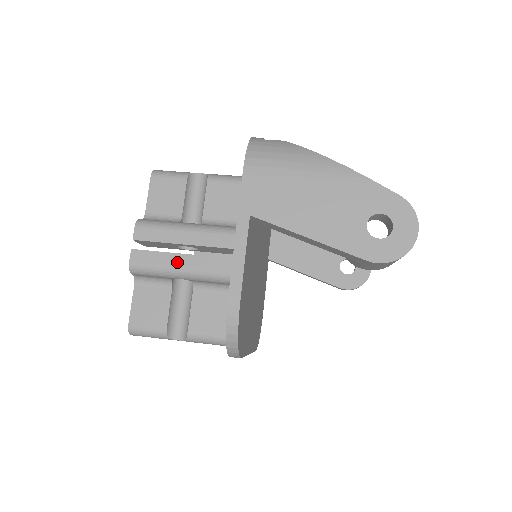
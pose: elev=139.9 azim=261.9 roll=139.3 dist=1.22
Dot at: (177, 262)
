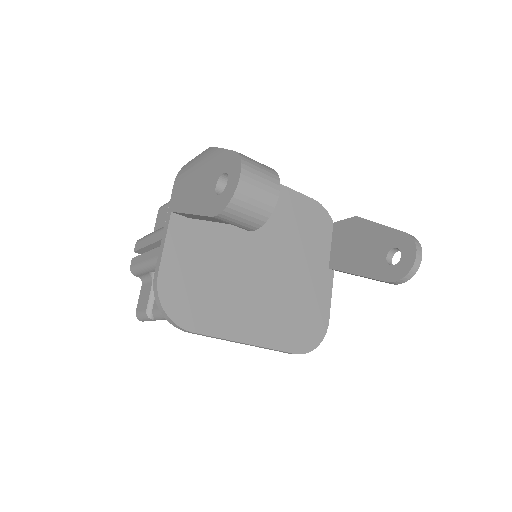
Dot at: (143, 259)
